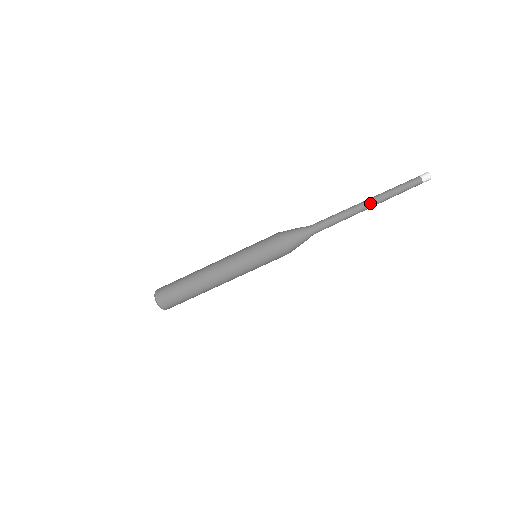
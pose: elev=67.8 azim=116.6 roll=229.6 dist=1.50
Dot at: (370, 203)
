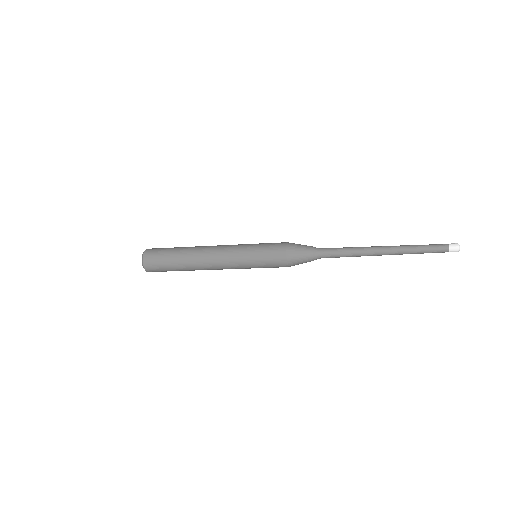
Dot at: occluded
